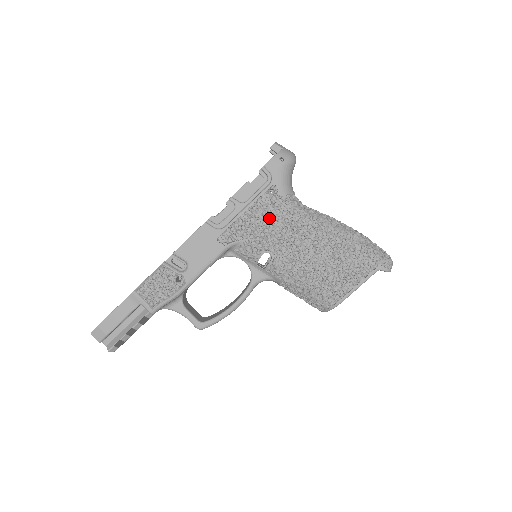
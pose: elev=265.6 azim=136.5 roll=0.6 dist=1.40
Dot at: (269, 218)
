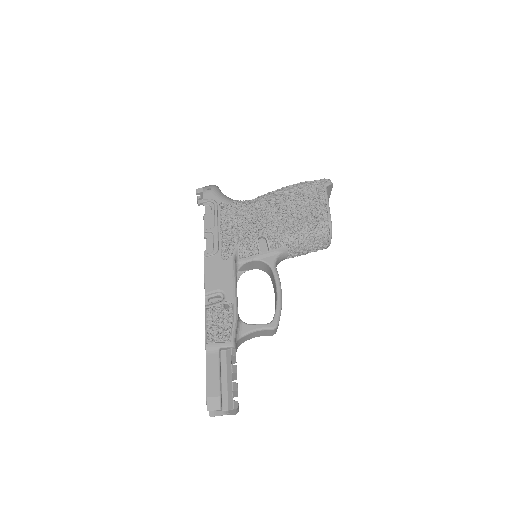
Dot at: (238, 220)
